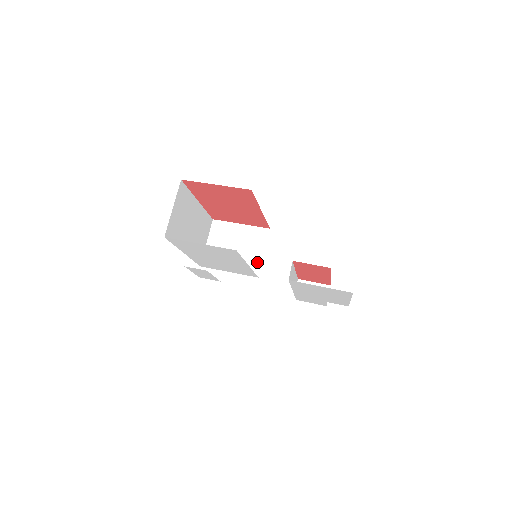
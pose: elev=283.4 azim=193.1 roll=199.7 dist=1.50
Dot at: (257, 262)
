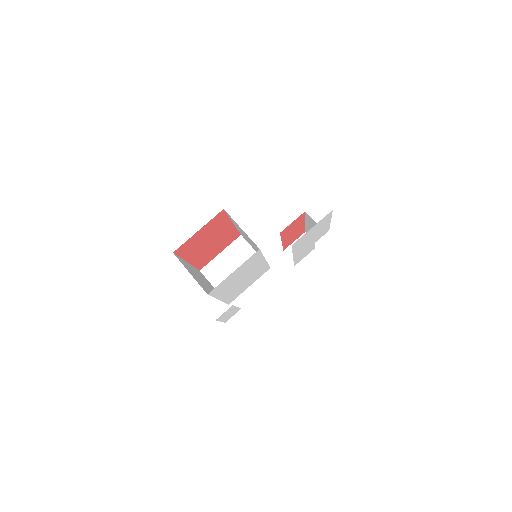
Dot at: occluded
